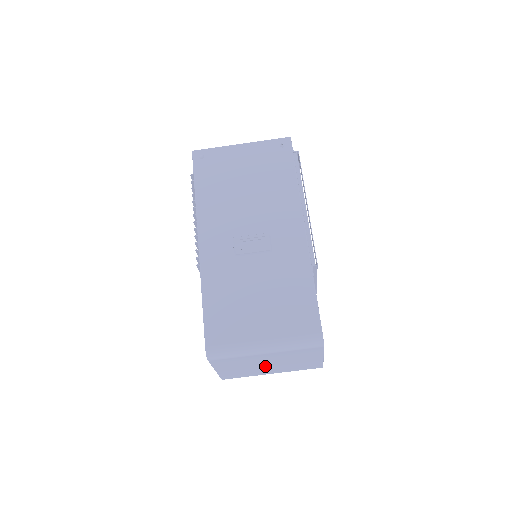
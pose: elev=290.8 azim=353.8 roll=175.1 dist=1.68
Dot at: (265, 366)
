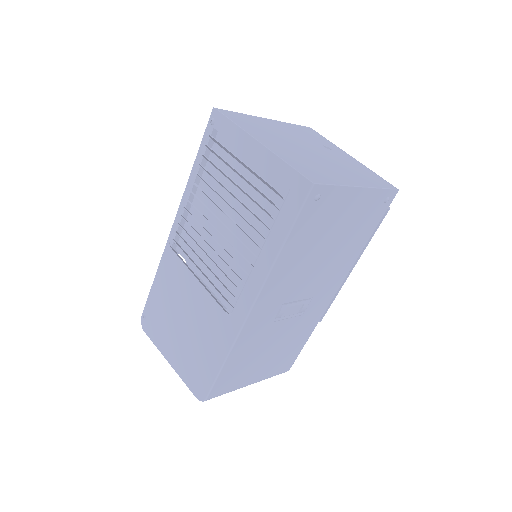
Dot at: occluded
